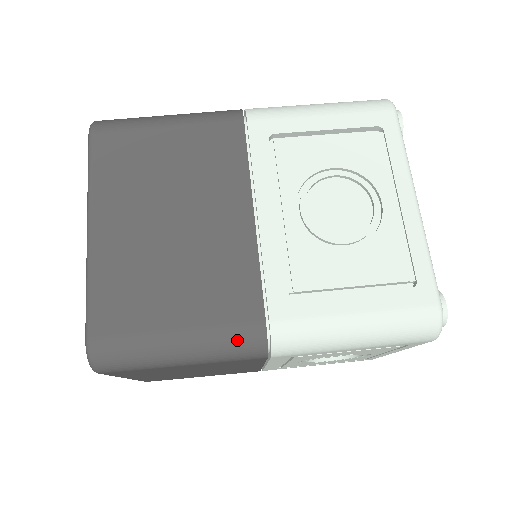
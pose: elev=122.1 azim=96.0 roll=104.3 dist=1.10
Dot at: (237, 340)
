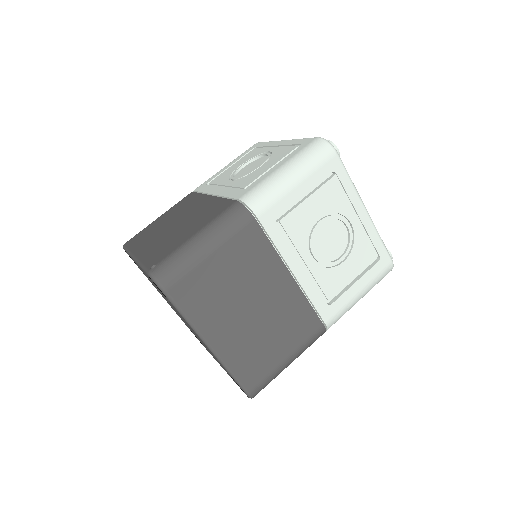
Dot at: (314, 341)
